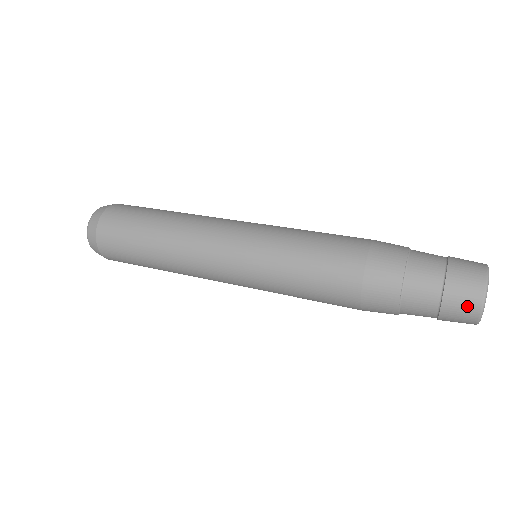
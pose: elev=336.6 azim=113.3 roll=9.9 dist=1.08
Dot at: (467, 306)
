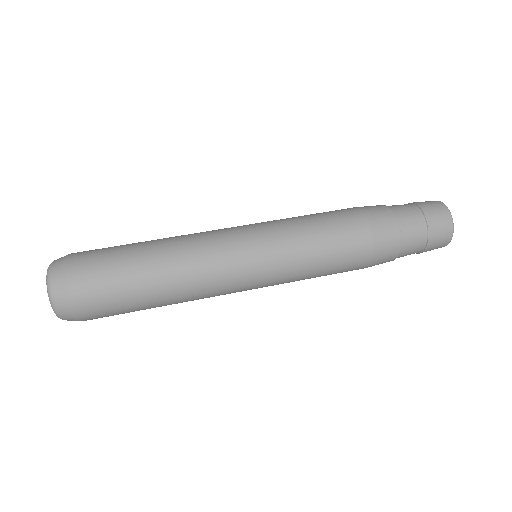
Dot at: occluded
